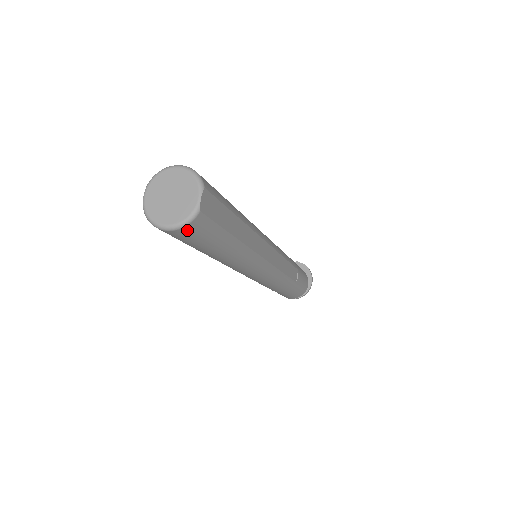
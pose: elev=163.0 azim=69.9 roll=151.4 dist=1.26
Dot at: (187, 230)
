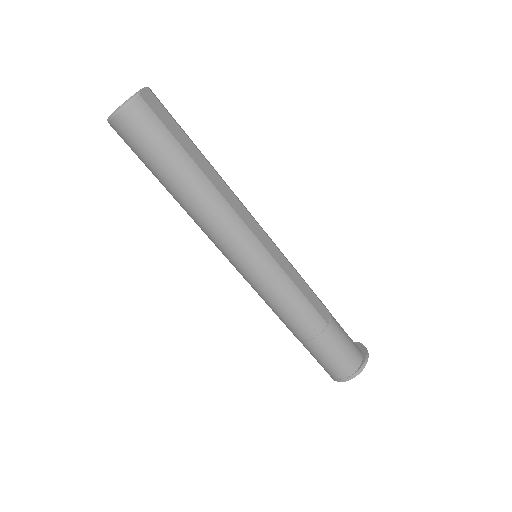
Dot at: (131, 113)
